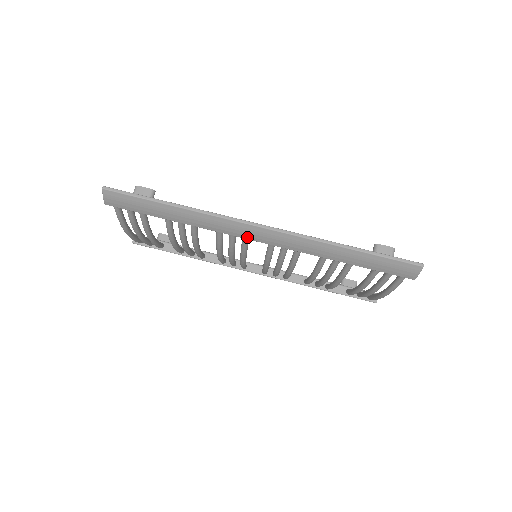
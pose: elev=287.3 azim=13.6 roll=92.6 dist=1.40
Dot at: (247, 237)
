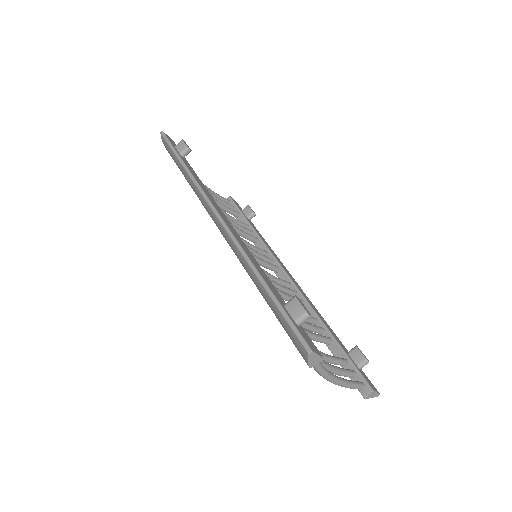
Dot at: (214, 221)
